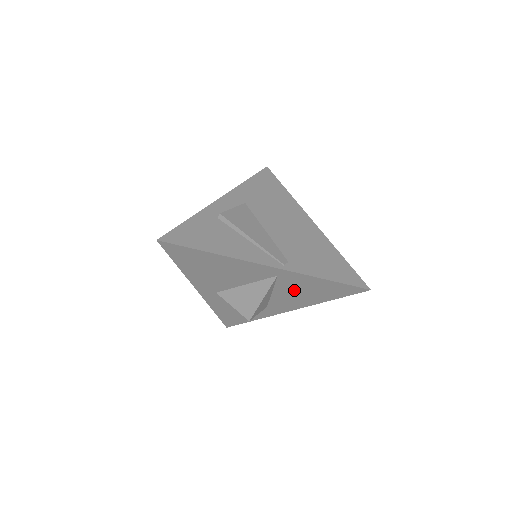
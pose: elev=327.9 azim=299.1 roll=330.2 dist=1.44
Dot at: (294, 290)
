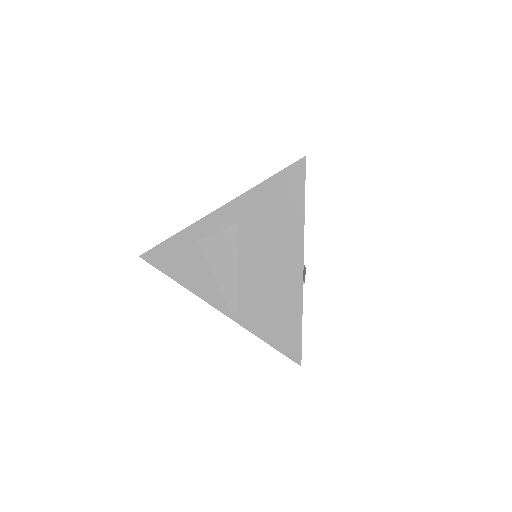
Dot at: occluded
